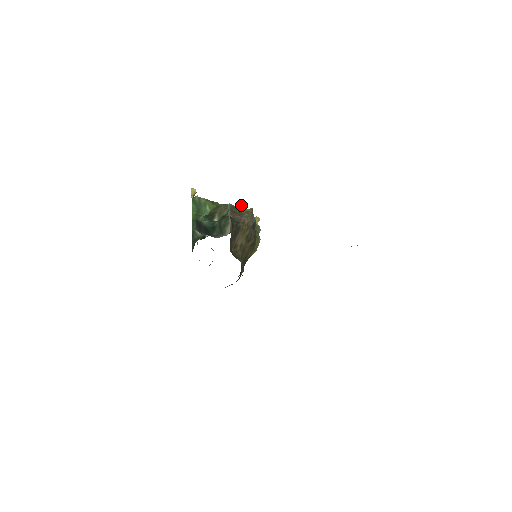
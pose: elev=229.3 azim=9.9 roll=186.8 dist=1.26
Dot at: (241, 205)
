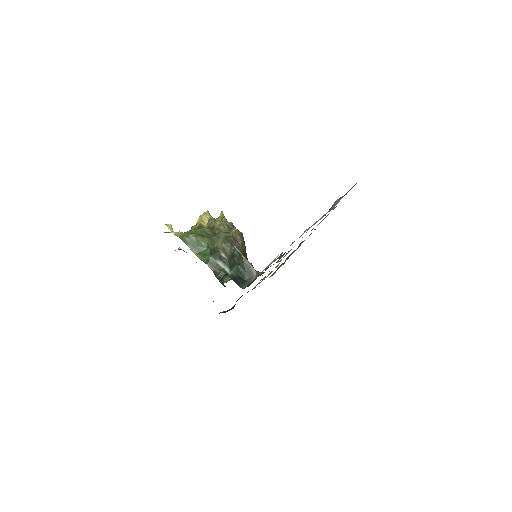
Dot at: (209, 214)
